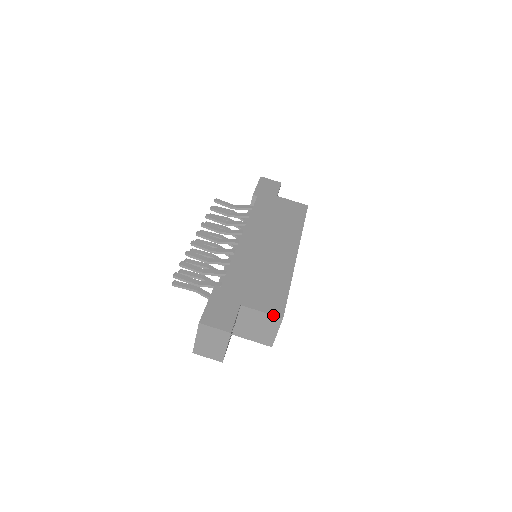
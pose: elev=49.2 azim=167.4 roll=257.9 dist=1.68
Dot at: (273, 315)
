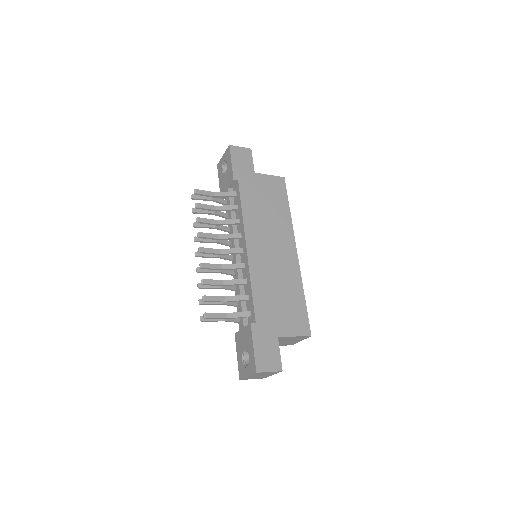
Dot at: (304, 336)
